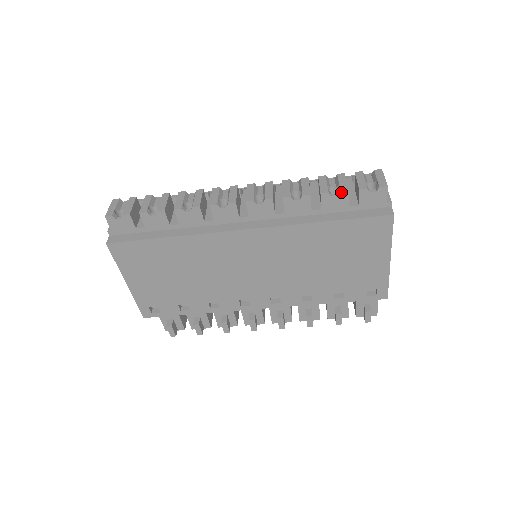
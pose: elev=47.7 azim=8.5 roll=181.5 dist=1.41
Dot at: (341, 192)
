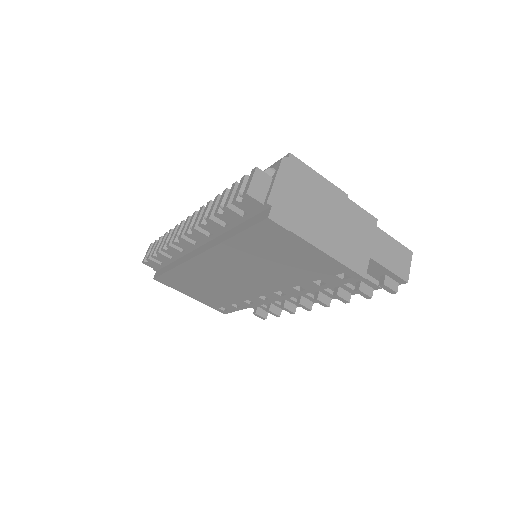
Dot at: (224, 210)
